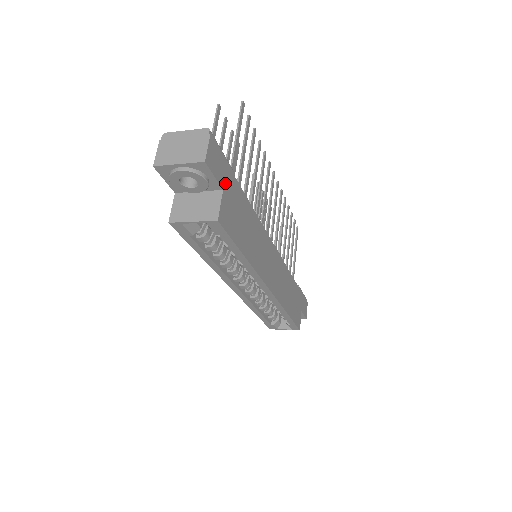
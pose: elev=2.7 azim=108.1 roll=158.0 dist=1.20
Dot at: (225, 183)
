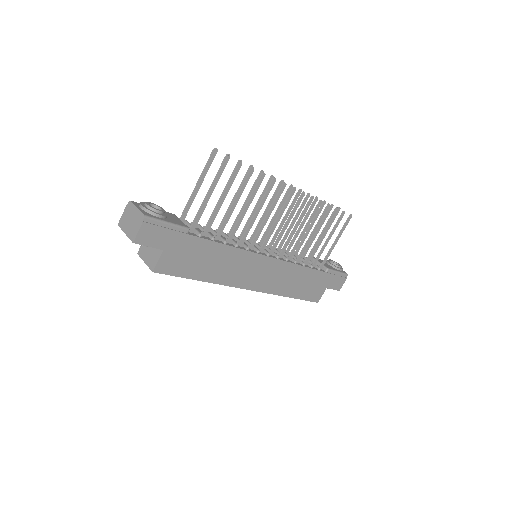
Dot at: (168, 244)
